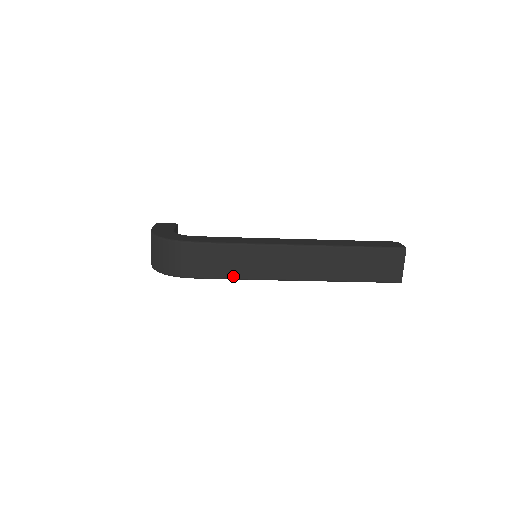
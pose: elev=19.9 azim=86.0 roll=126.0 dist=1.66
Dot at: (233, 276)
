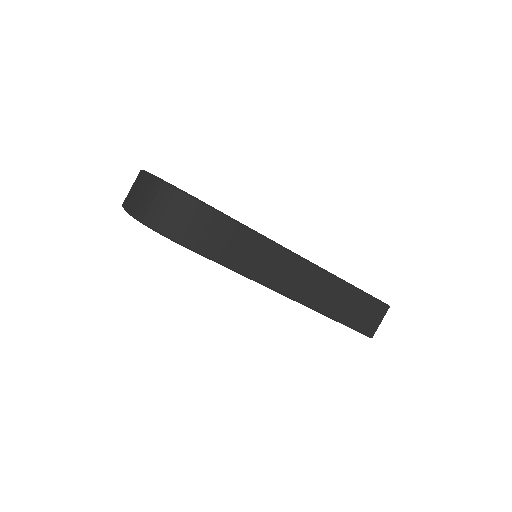
Dot at: (236, 267)
